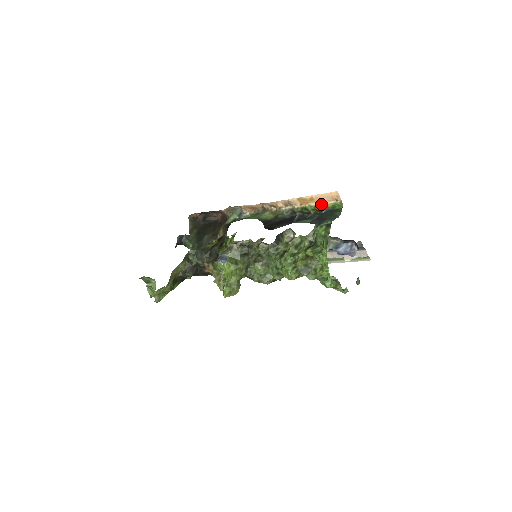
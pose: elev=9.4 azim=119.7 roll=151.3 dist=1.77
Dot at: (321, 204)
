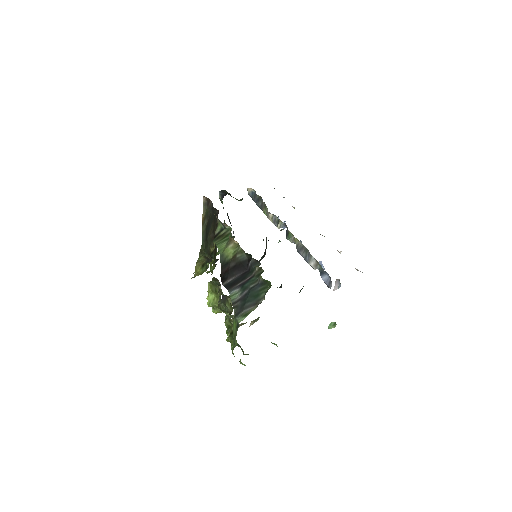
Dot at: occluded
